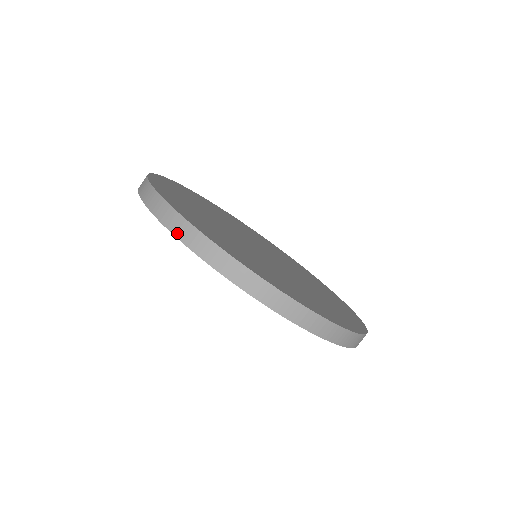
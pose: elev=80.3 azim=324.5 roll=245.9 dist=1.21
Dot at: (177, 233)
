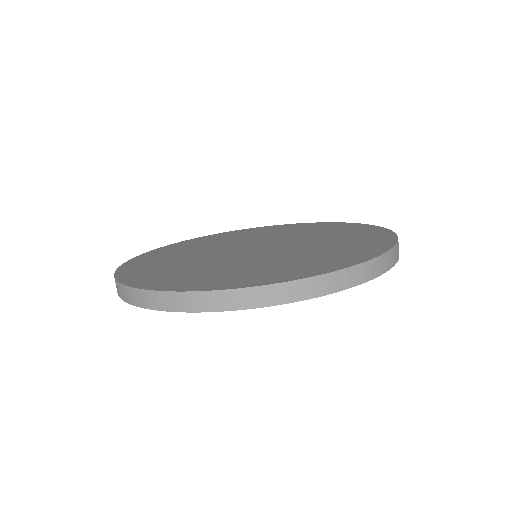
Dot at: (282, 301)
